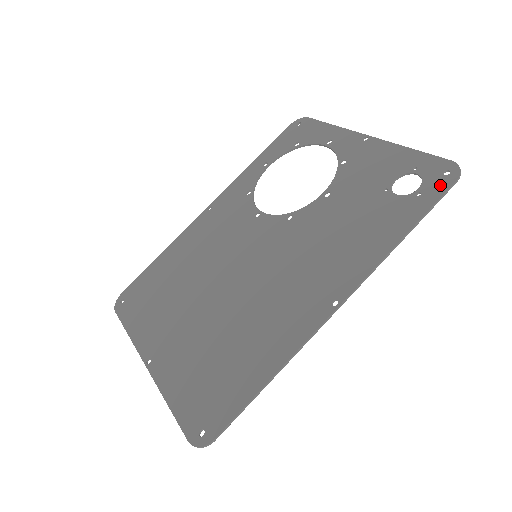
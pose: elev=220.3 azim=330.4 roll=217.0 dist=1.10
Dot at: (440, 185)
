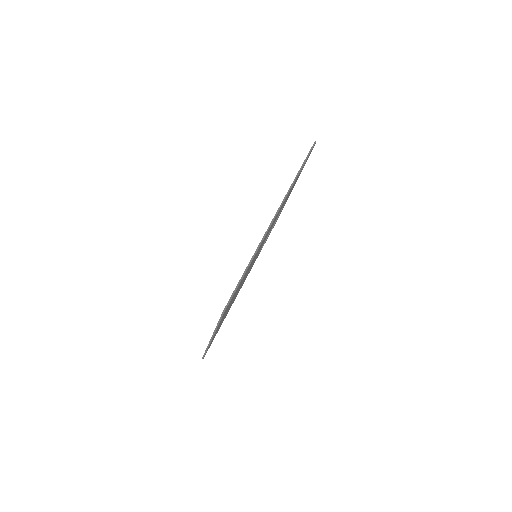
Dot at: occluded
